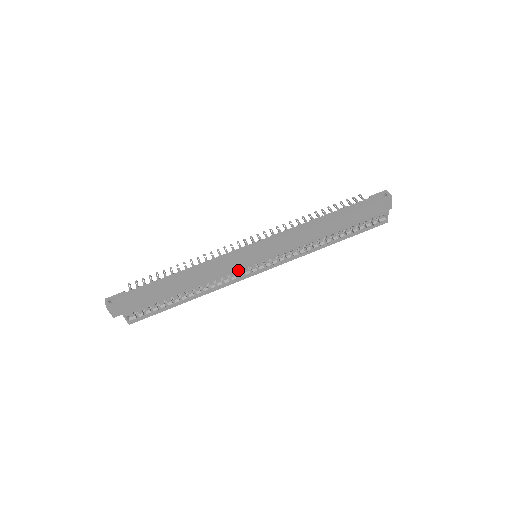
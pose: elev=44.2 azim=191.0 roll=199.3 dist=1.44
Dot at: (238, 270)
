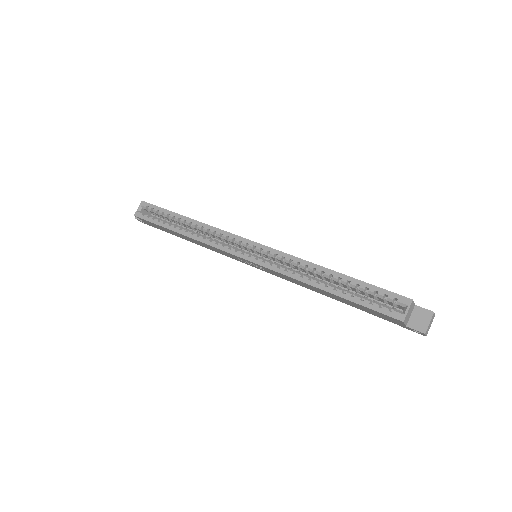
Dot at: (231, 236)
